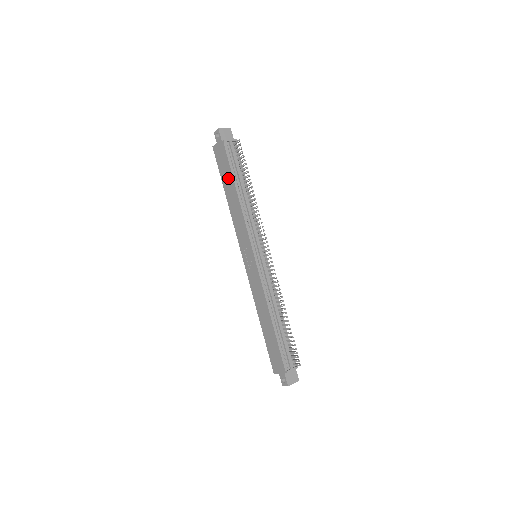
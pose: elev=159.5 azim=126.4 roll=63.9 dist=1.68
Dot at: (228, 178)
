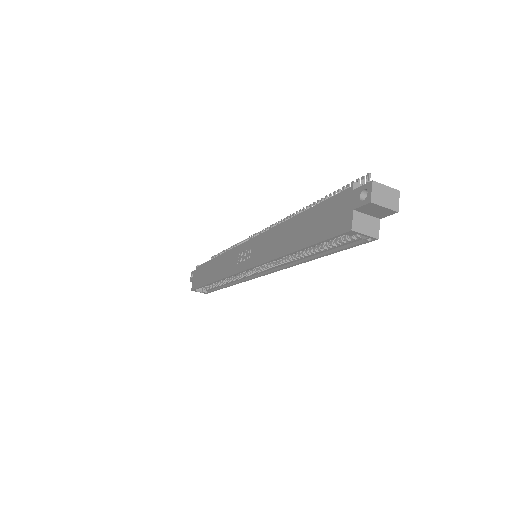
Dot at: (207, 270)
